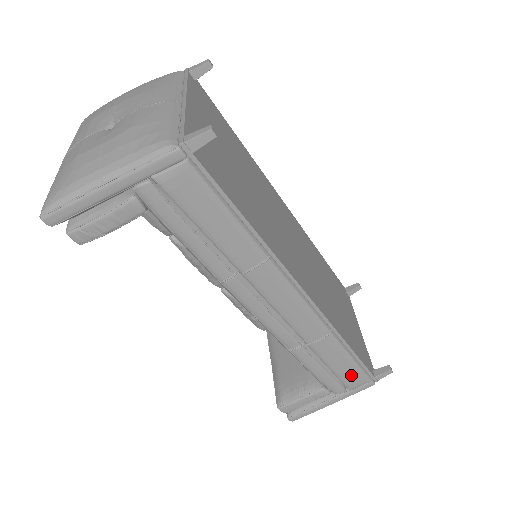
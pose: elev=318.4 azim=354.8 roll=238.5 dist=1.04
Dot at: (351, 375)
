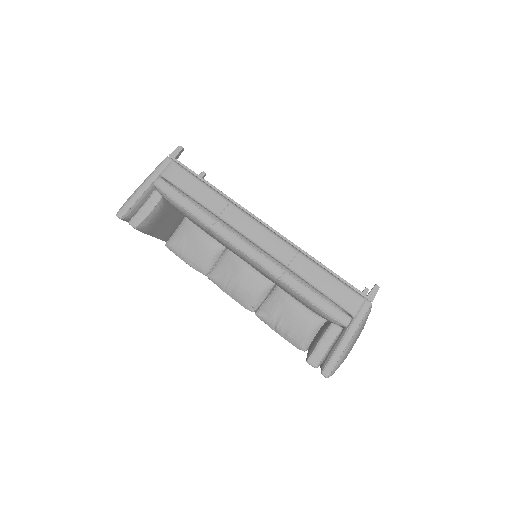
Dot at: (341, 294)
